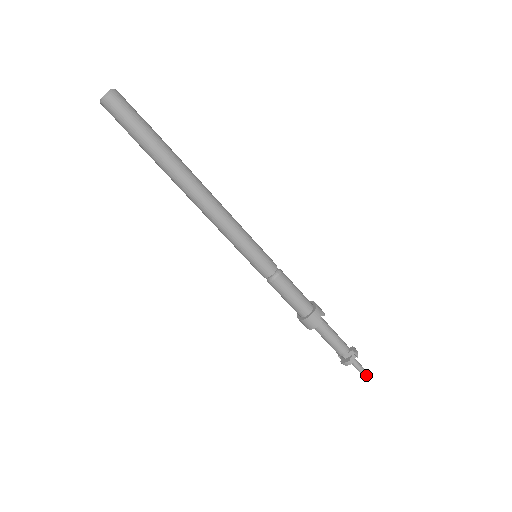
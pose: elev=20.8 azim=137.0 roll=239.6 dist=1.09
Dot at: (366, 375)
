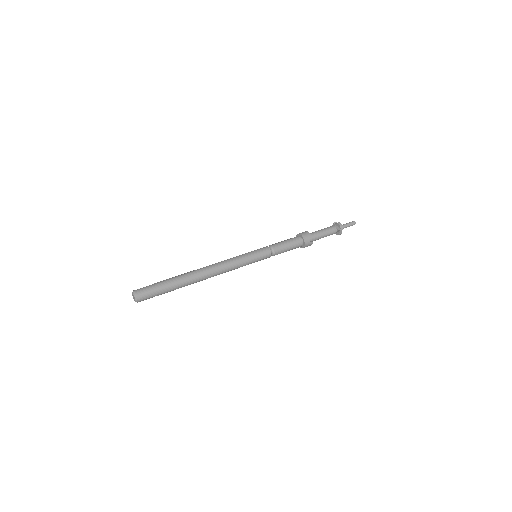
Dot at: occluded
